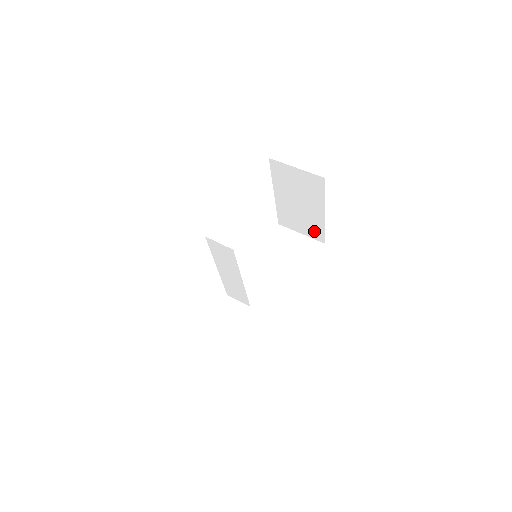
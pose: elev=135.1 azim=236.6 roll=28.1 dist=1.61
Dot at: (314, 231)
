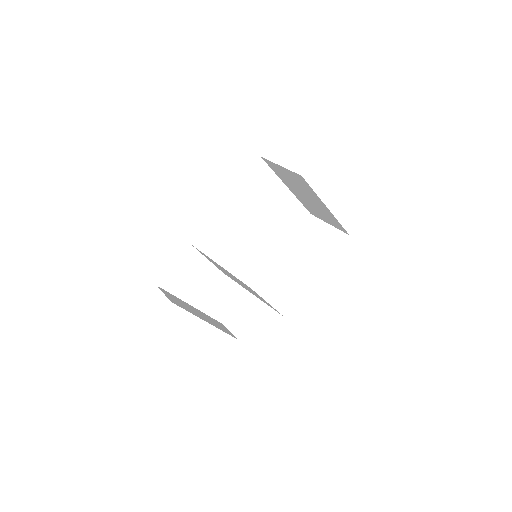
Dot at: (335, 223)
